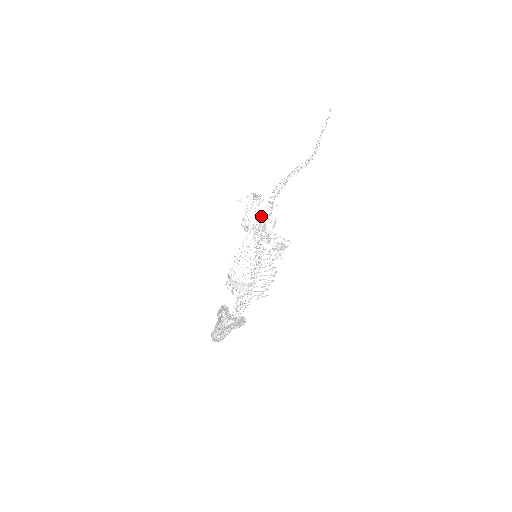
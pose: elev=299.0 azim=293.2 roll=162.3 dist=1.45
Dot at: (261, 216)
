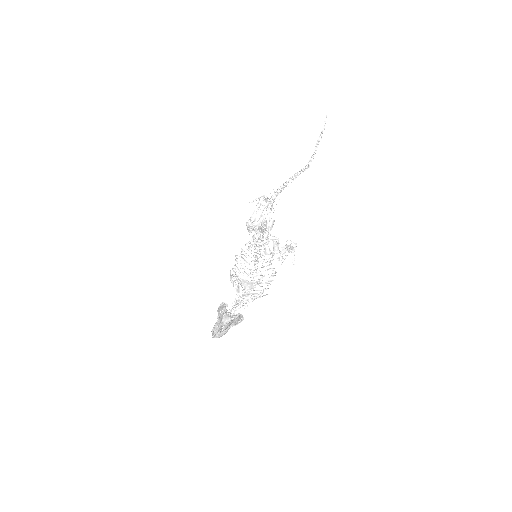
Dot at: occluded
